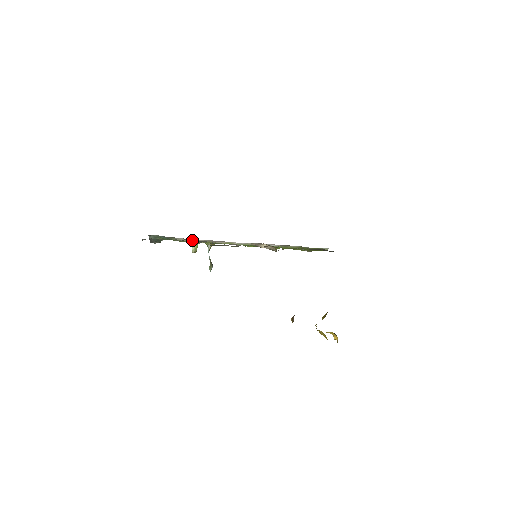
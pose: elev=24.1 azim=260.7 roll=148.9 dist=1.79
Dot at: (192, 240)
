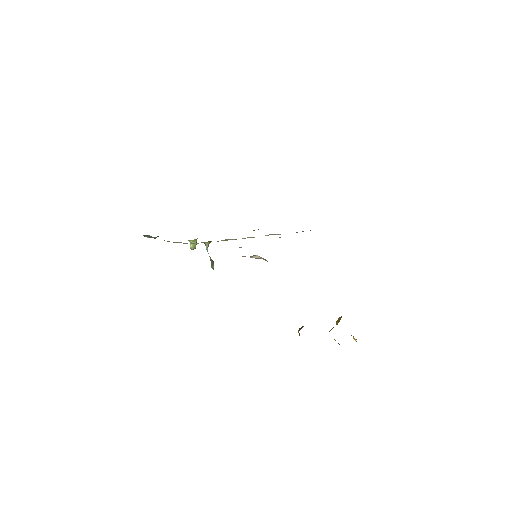
Dot at: occluded
